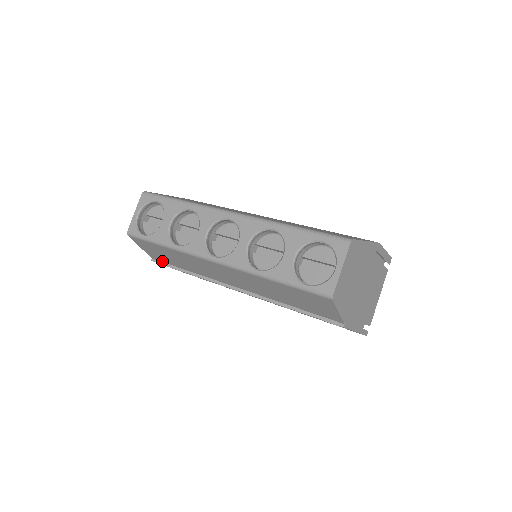
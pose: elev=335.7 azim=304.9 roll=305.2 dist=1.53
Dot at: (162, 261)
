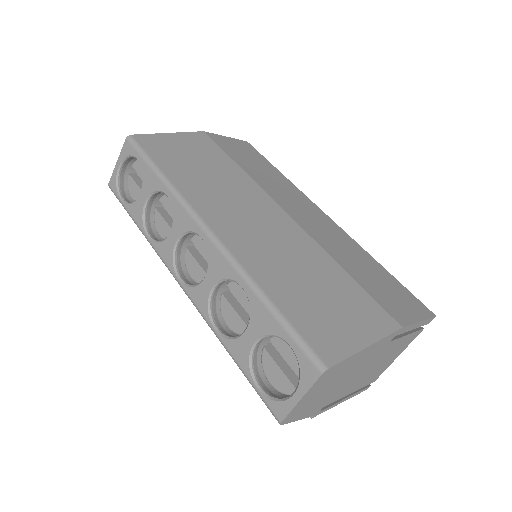
Dot at: occluded
